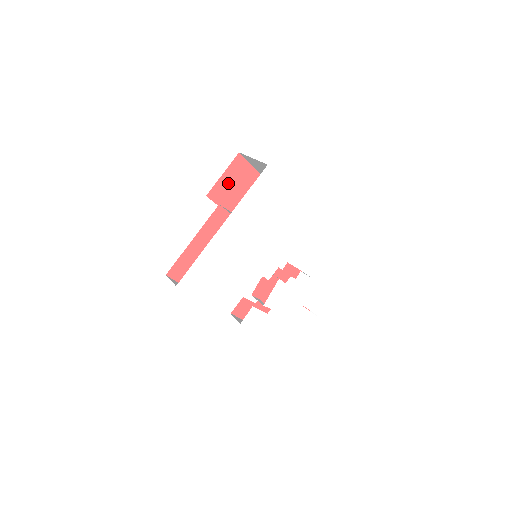
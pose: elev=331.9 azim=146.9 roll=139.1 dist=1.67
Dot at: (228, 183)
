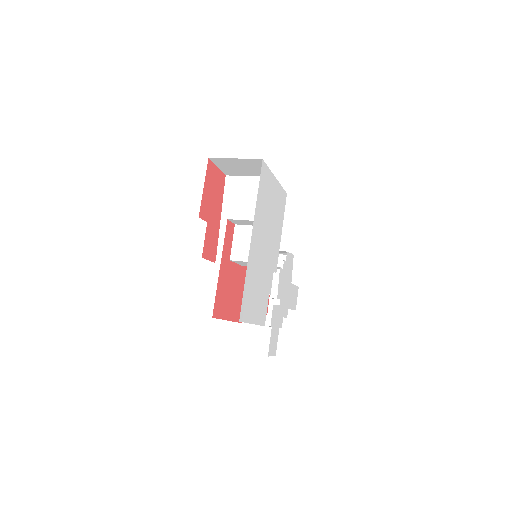
Dot at: (208, 195)
